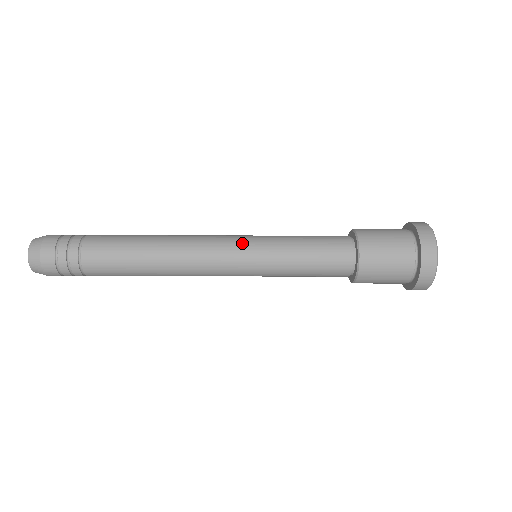
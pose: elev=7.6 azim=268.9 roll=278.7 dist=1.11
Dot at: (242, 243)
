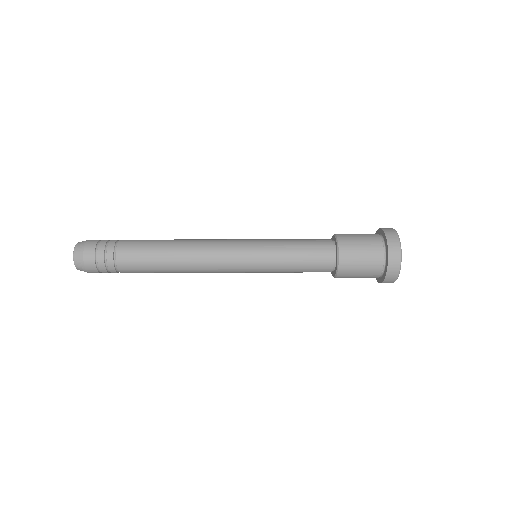
Dot at: (245, 239)
